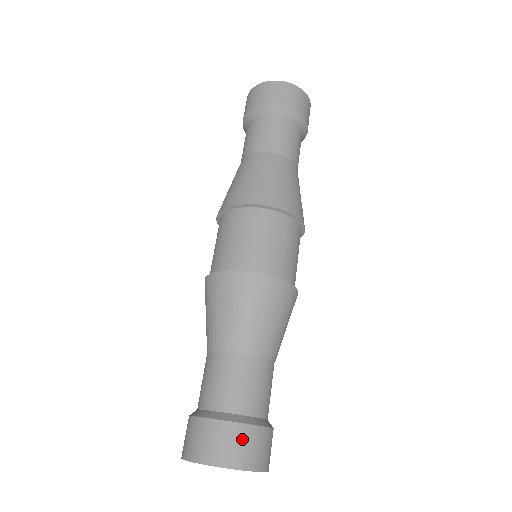
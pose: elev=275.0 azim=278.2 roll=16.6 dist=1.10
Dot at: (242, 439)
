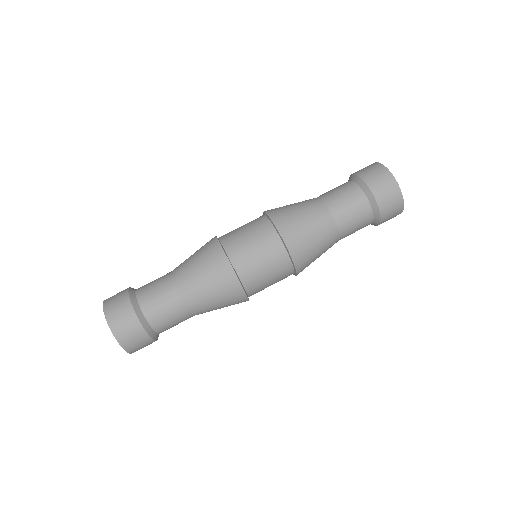
Dot at: (136, 334)
